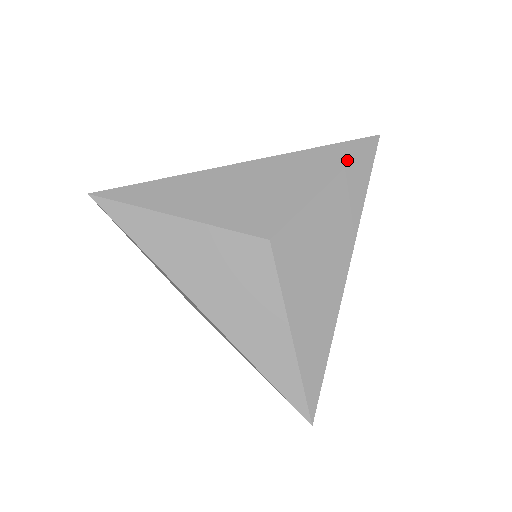
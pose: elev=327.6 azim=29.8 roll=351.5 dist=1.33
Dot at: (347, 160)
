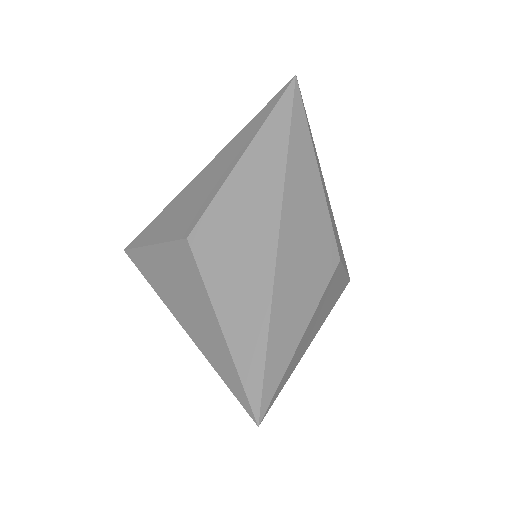
Dot at: (347, 272)
